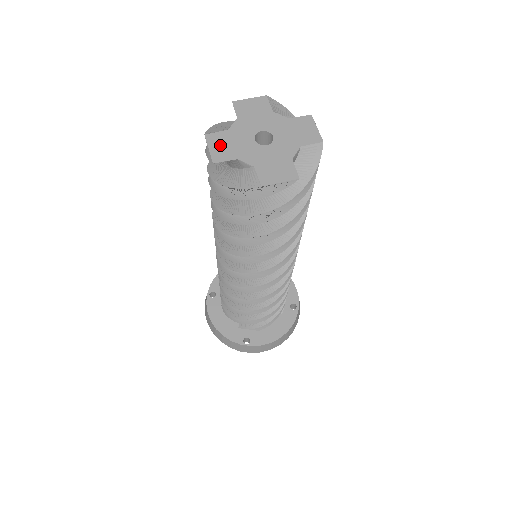
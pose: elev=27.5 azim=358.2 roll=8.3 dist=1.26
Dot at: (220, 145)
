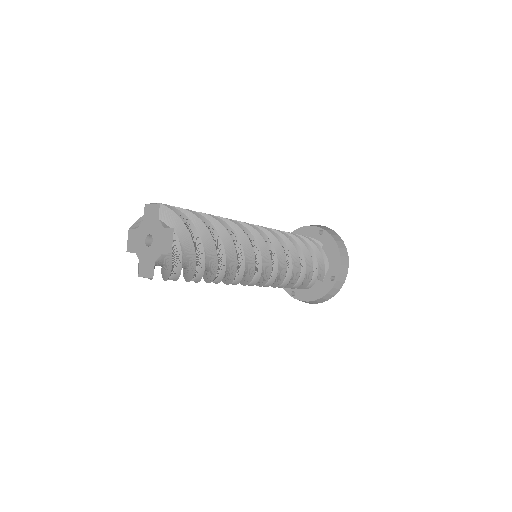
Dot at: (132, 240)
